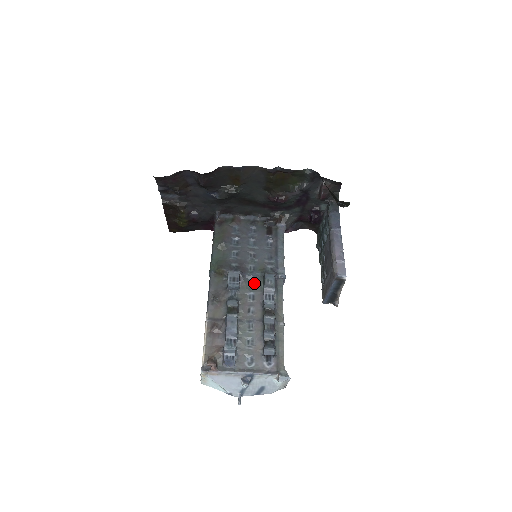
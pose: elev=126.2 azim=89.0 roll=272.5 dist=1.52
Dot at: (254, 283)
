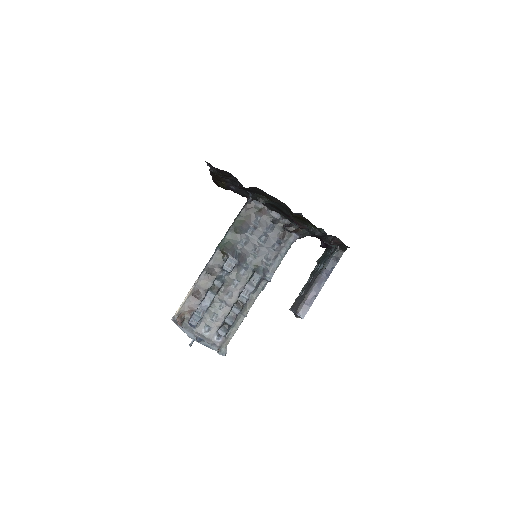
Dot at: (244, 274)
